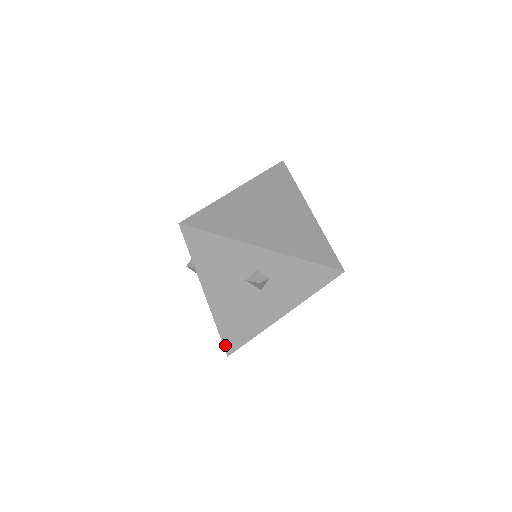
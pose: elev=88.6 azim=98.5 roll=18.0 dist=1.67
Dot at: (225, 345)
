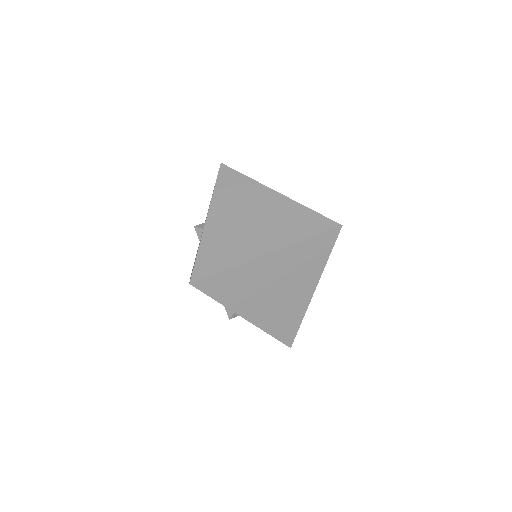
Dot at: occluded
